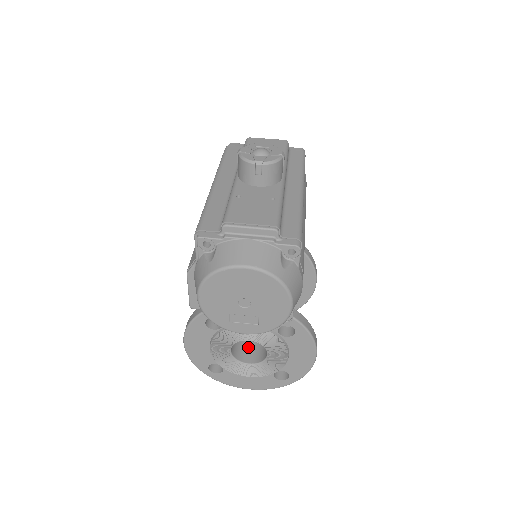
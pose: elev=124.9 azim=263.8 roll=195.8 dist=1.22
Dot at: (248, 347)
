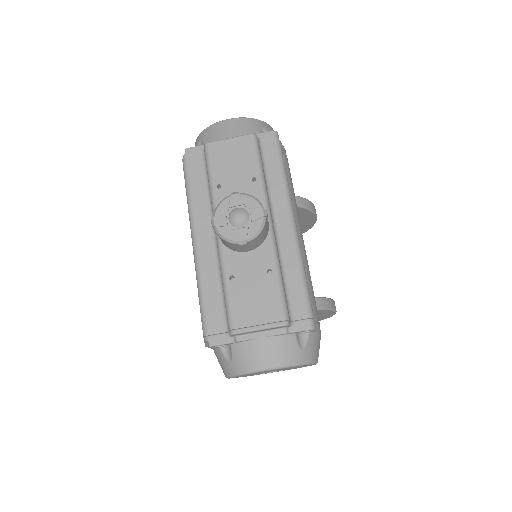
Dot at: occluded
